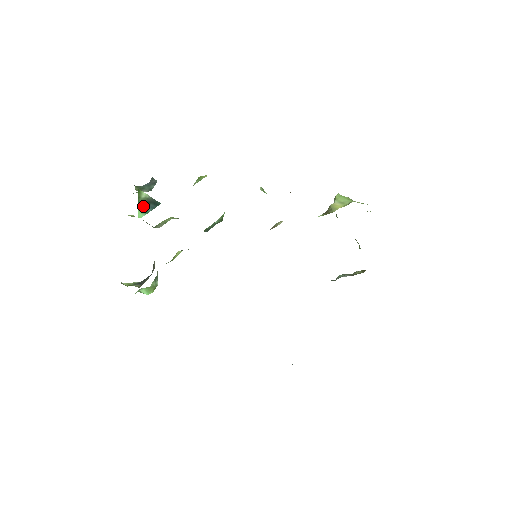
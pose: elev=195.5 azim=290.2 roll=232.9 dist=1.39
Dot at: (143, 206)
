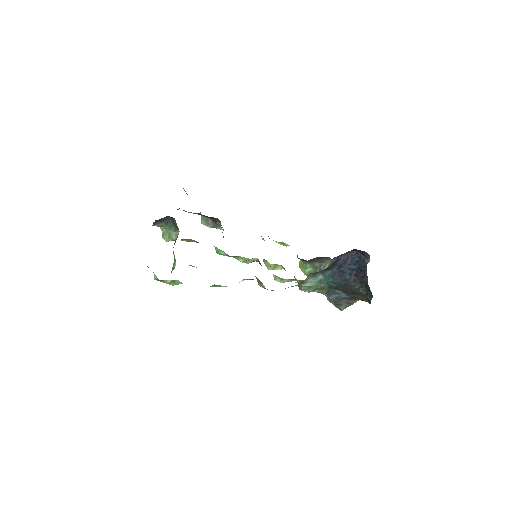
Dot at: occluded
